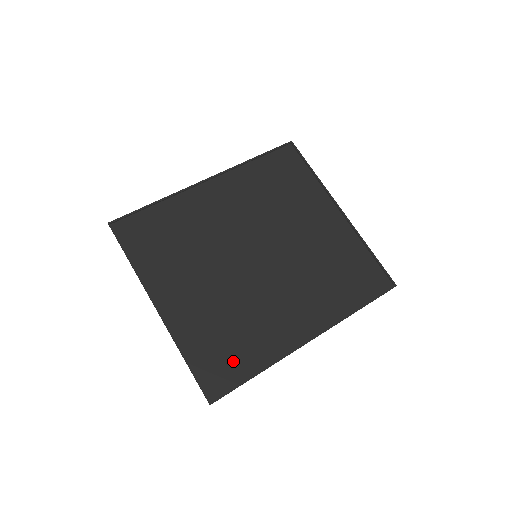
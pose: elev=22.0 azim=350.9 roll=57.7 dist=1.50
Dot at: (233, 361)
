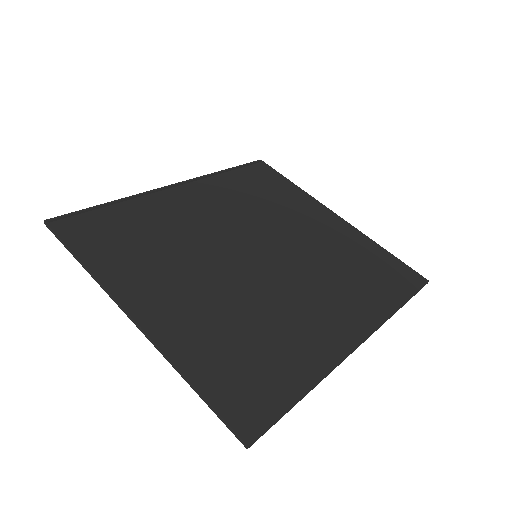
Dot at: (265, 379)
